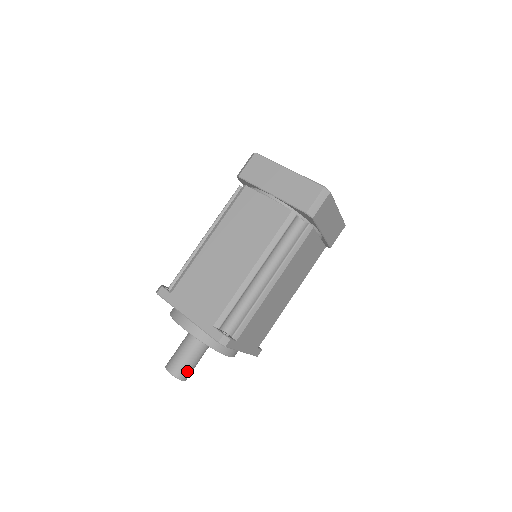
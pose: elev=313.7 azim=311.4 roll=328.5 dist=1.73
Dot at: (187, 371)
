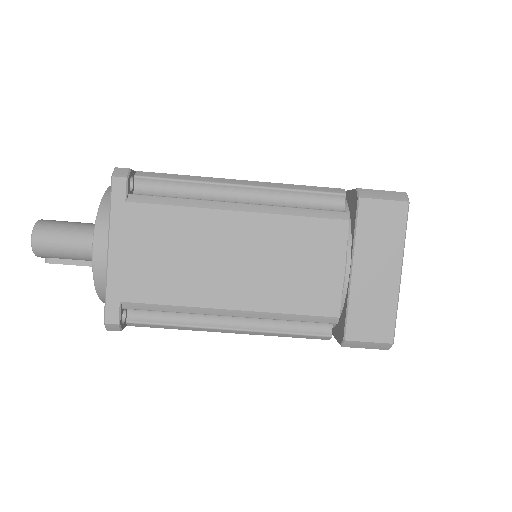
Dot at: (49, 233)
